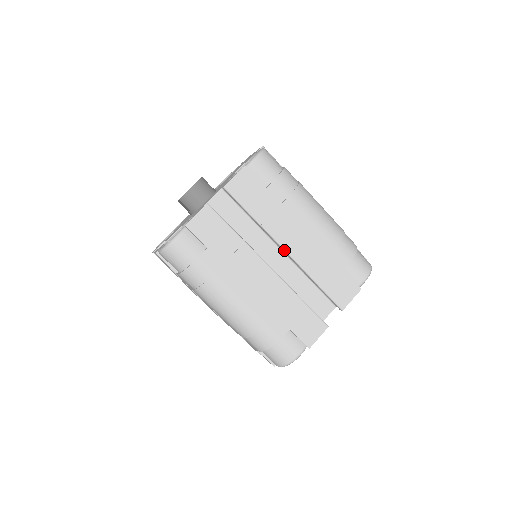
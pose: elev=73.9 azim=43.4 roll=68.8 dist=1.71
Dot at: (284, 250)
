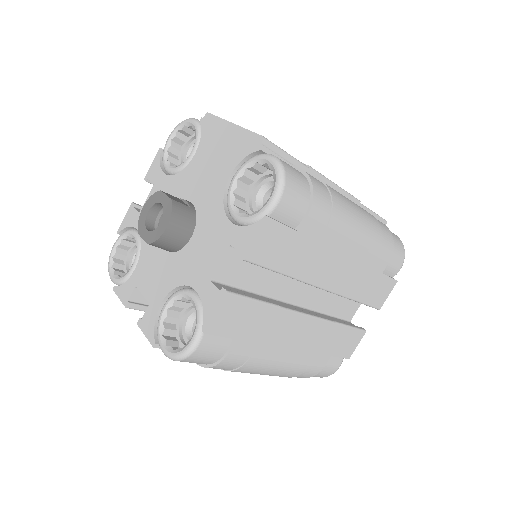
Dot at: occluded
